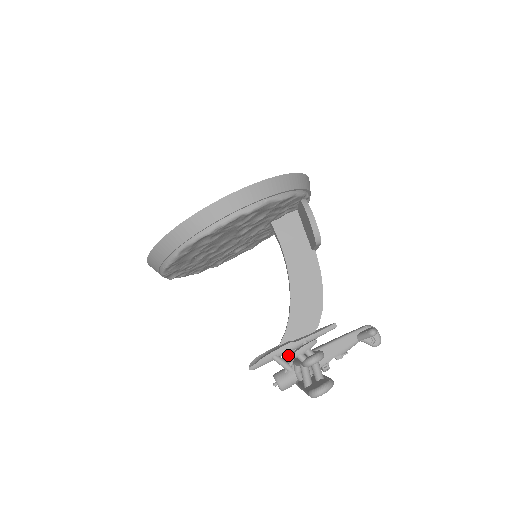
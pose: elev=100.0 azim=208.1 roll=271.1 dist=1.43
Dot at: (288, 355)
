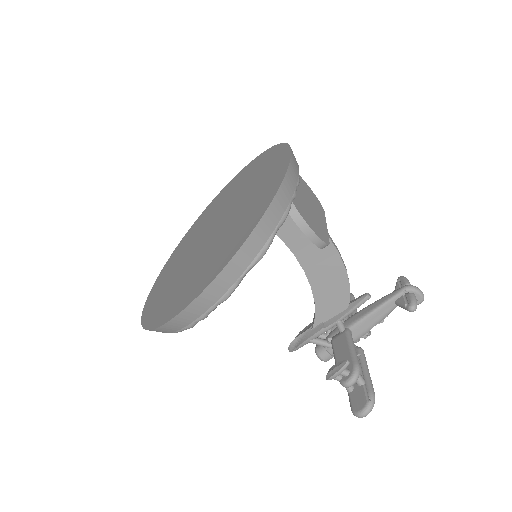
Dot at: occluded
